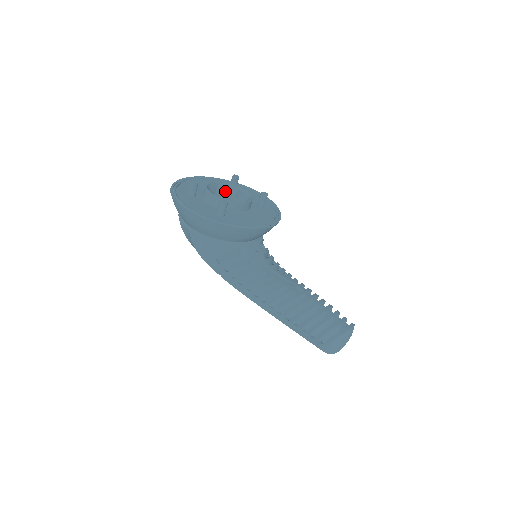
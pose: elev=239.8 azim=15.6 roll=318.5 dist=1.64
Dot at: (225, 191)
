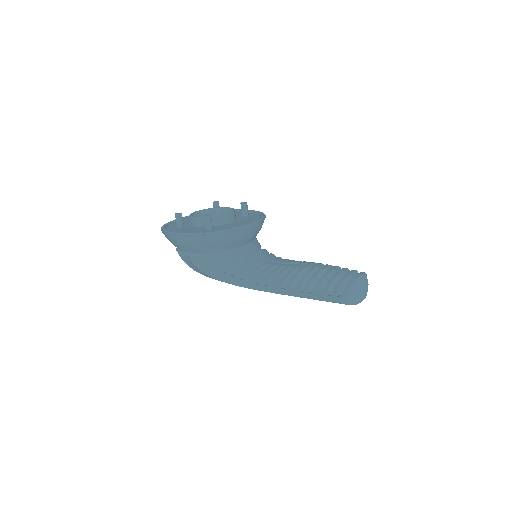
Dot at: occluded
